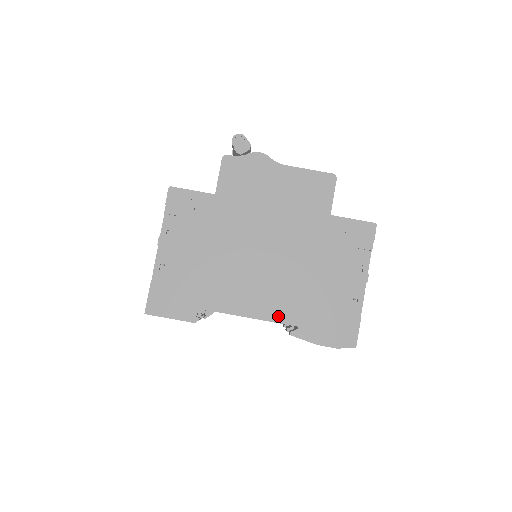
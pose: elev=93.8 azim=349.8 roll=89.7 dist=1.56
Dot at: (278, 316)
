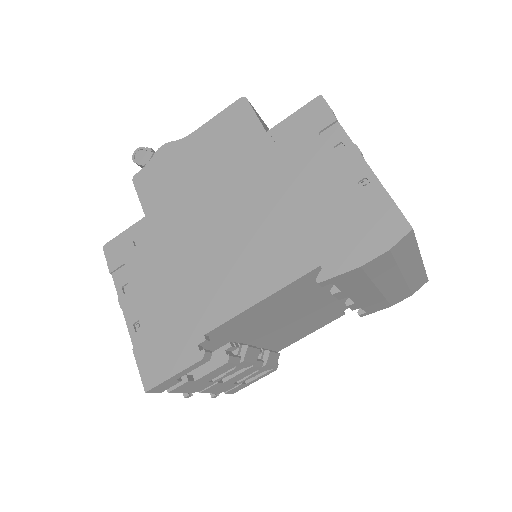
Dot at: (288, 274)
